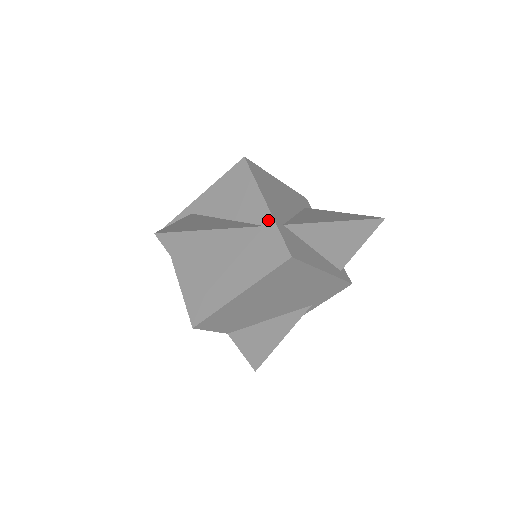
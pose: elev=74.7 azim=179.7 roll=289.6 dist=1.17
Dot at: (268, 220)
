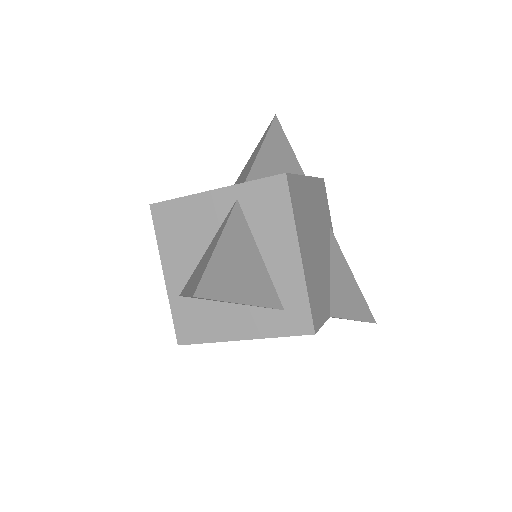
Dot at: (233, 192)
